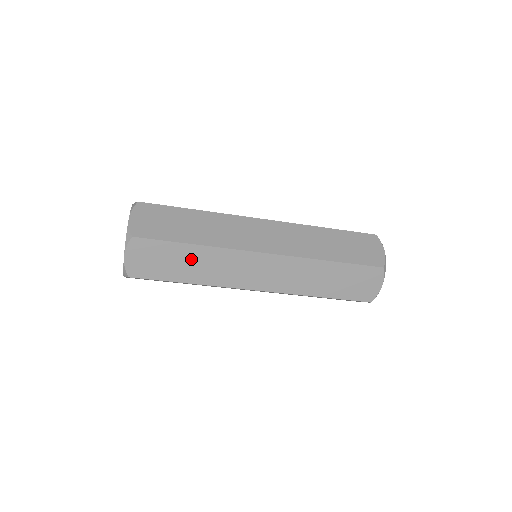
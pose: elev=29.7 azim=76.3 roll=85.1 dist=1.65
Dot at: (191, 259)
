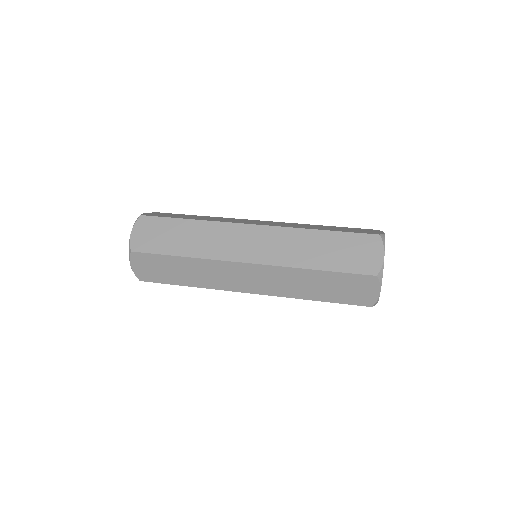
Dot at: occluded
